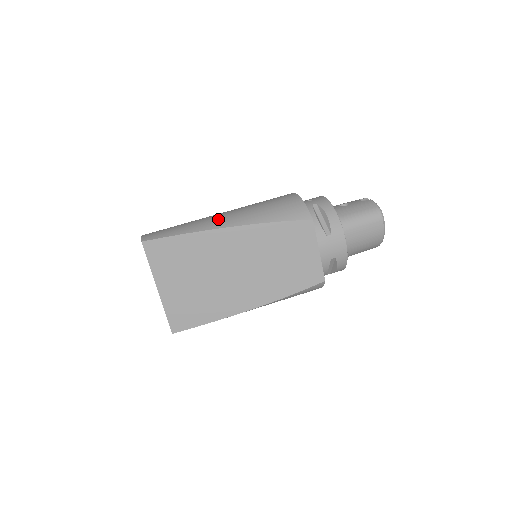
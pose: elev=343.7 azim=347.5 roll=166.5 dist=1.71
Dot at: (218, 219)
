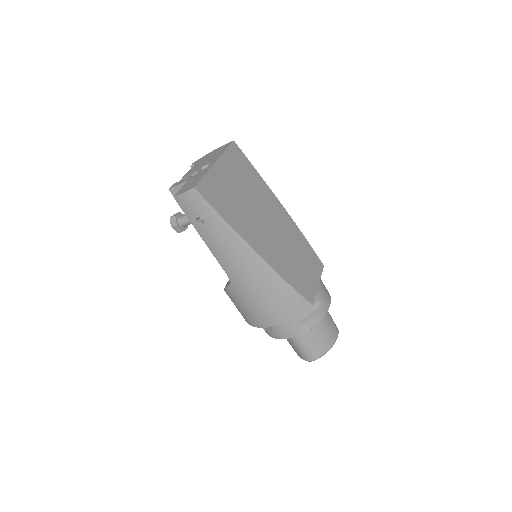
Dot at: occluded
